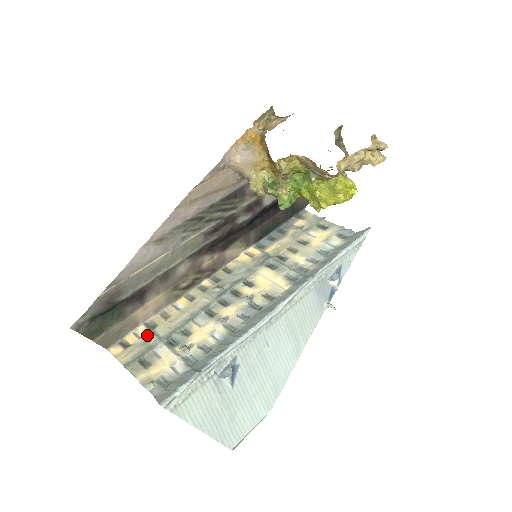
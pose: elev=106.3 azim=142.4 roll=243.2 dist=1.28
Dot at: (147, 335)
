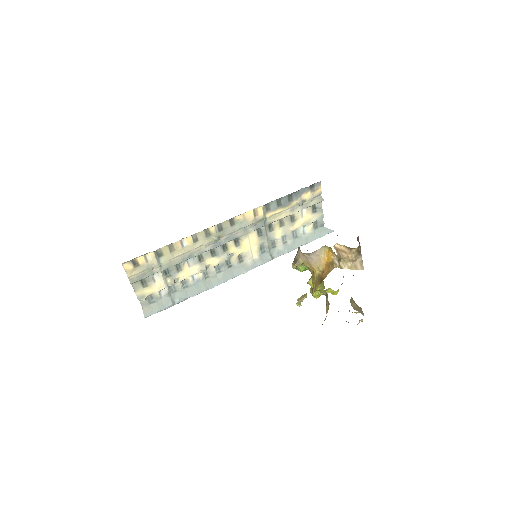
Dot at: (153, 261)
